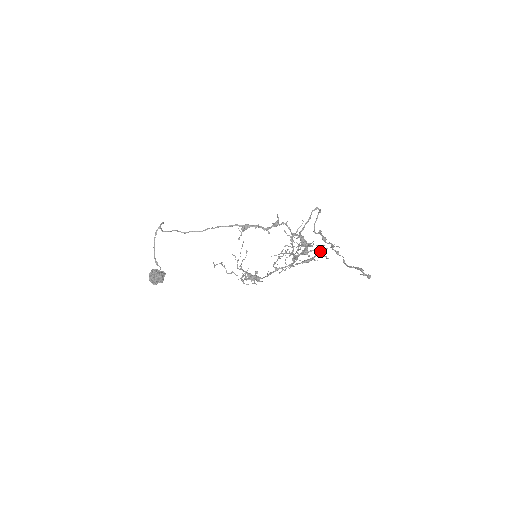
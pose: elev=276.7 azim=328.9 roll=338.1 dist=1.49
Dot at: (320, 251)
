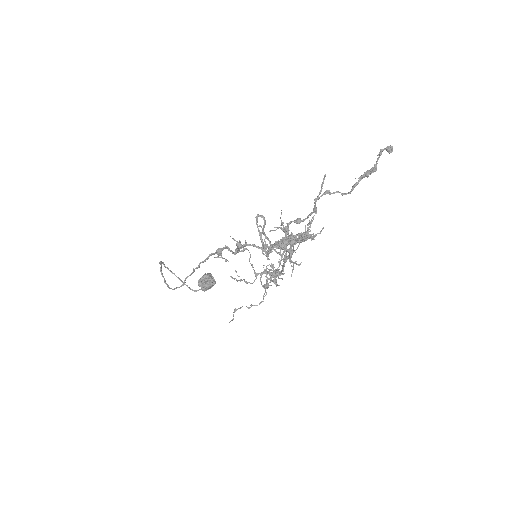
Dot at: (306, 239)
